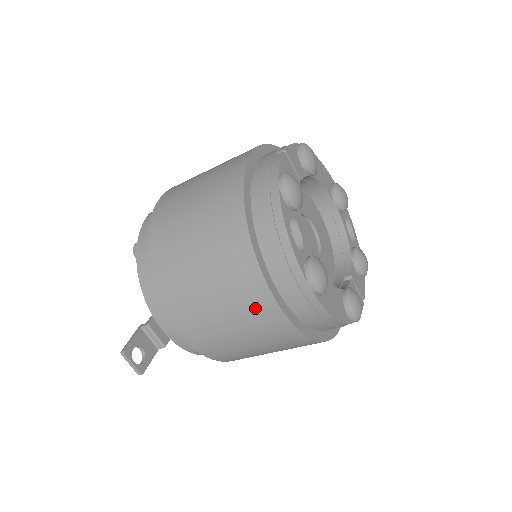
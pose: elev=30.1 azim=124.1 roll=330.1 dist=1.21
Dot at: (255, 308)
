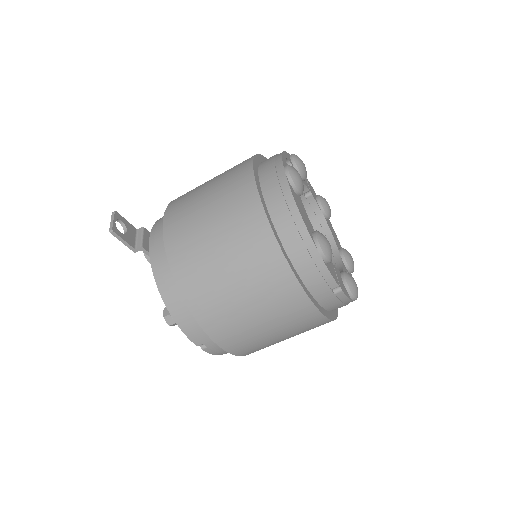
Dot at: (235, 184)
